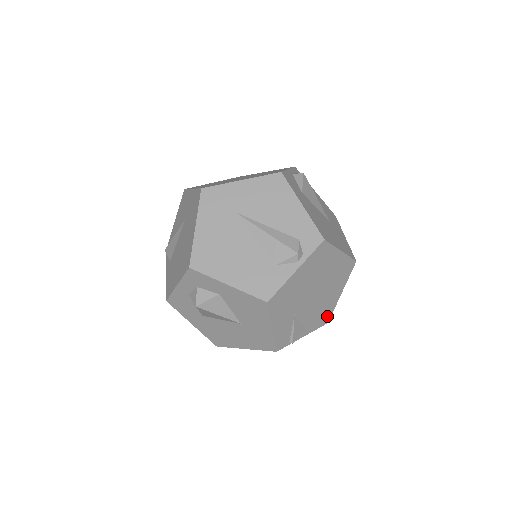
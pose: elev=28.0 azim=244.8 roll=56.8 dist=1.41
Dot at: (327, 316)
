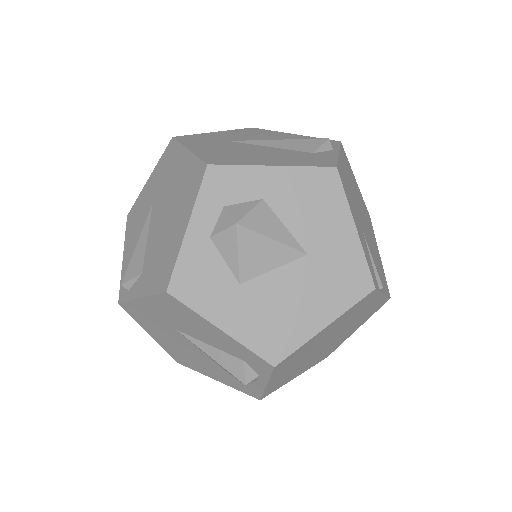
Dot at: (385, 283)
